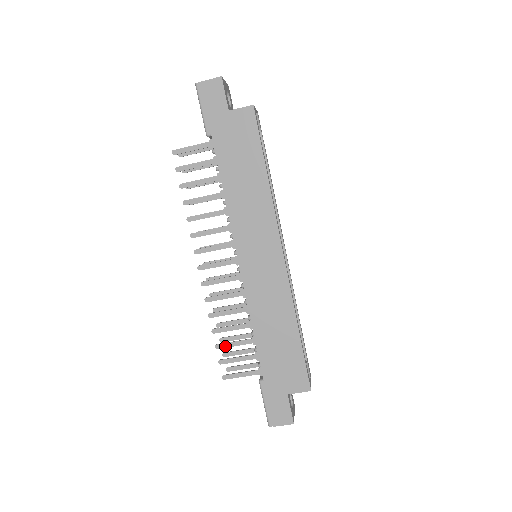
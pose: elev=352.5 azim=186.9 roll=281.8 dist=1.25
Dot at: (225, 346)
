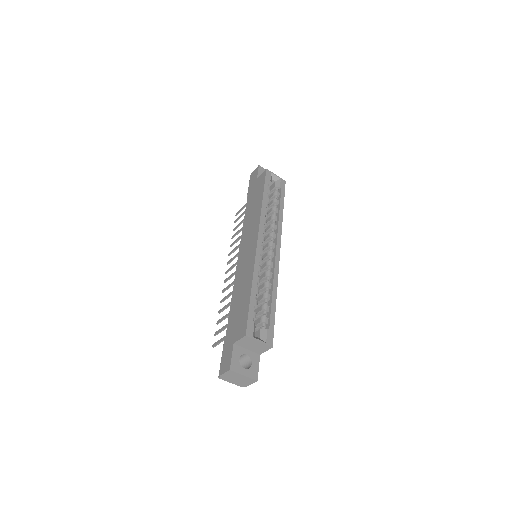
Dot at: (221, 320)
